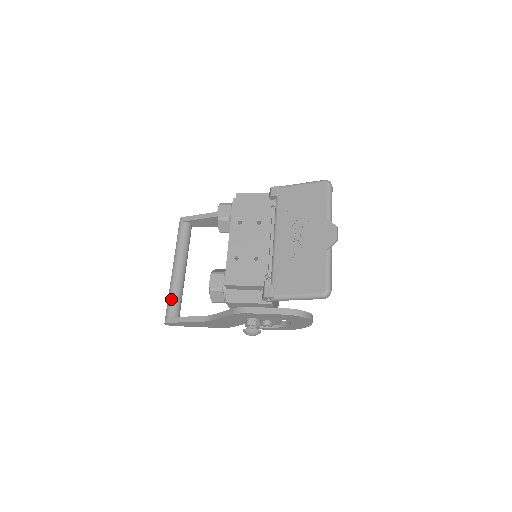
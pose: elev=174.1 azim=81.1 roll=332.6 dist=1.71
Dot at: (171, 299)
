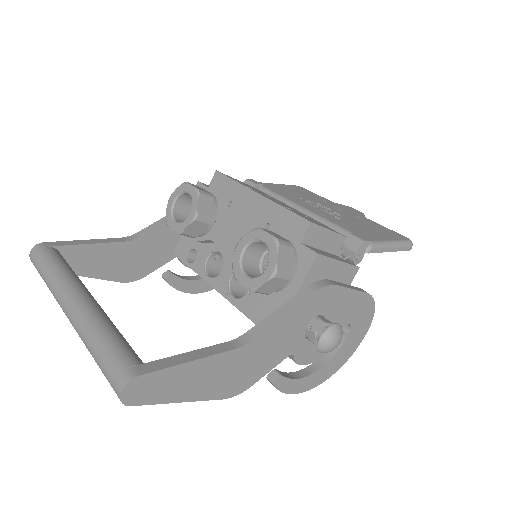
Dot at: (115, 337)
